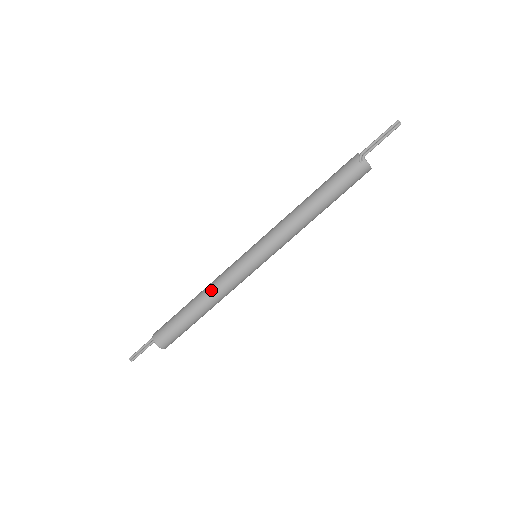
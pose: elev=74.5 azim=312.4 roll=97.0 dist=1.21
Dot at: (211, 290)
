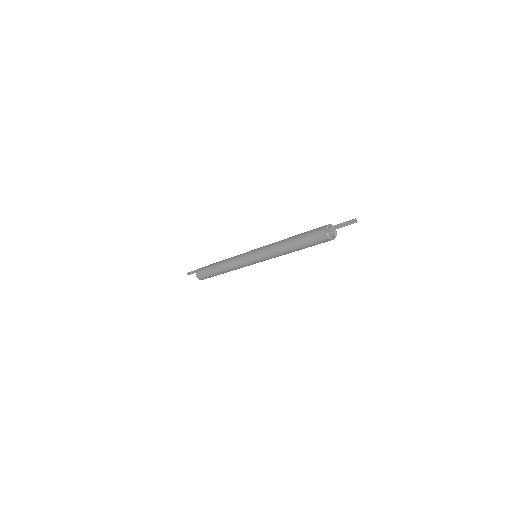
Dot at: (227, 264)
